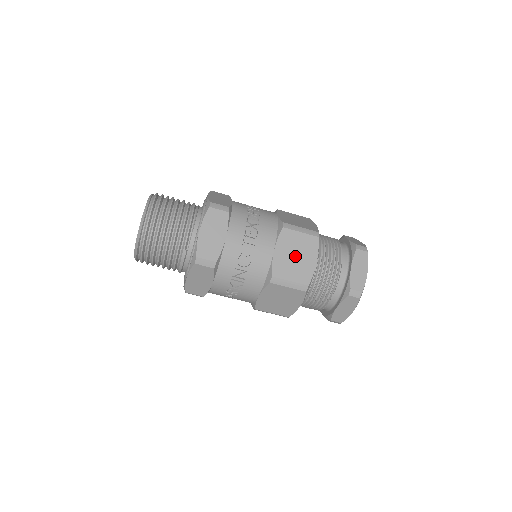
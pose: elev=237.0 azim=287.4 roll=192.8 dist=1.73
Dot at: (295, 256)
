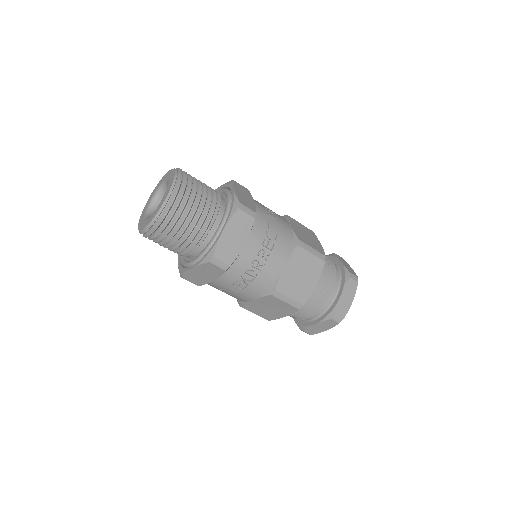
Dot at: (270, 308)
